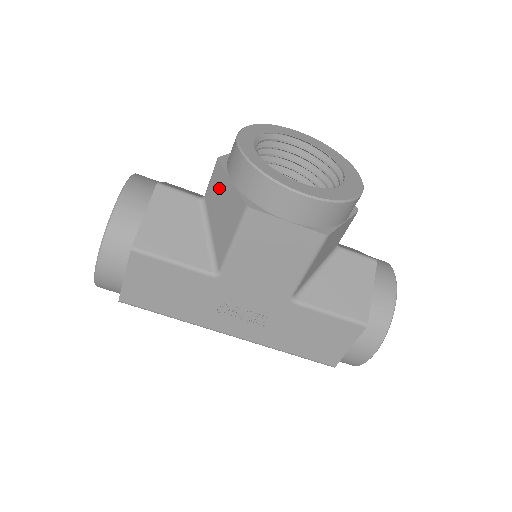
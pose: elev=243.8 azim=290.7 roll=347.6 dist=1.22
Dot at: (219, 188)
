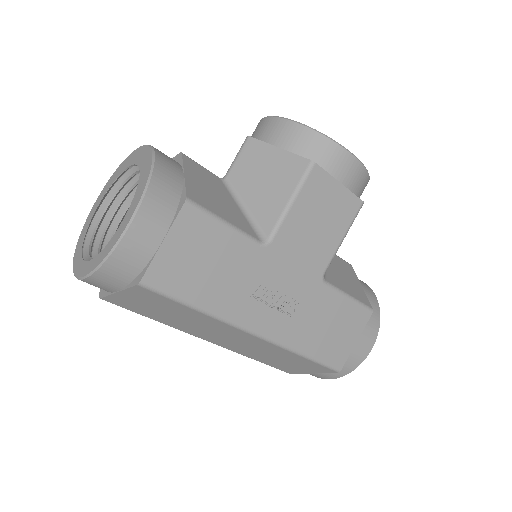
Dot at: (257, 160)
